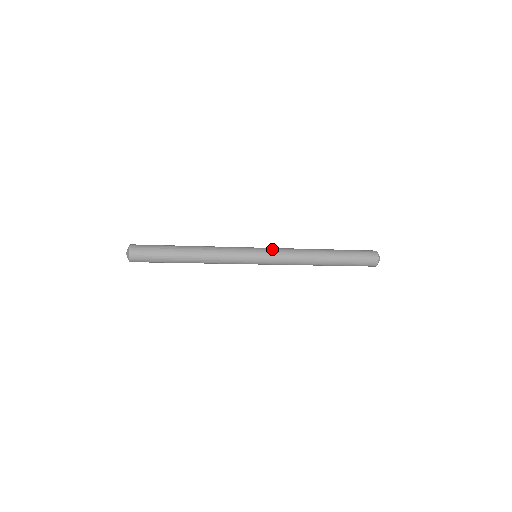
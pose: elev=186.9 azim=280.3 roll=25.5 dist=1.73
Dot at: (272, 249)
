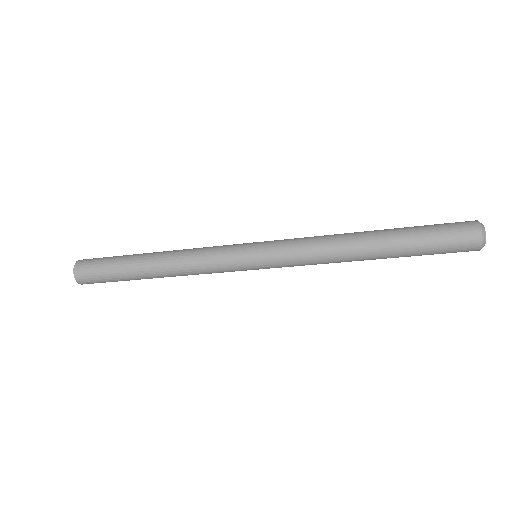
Dot at: (278, 240)
